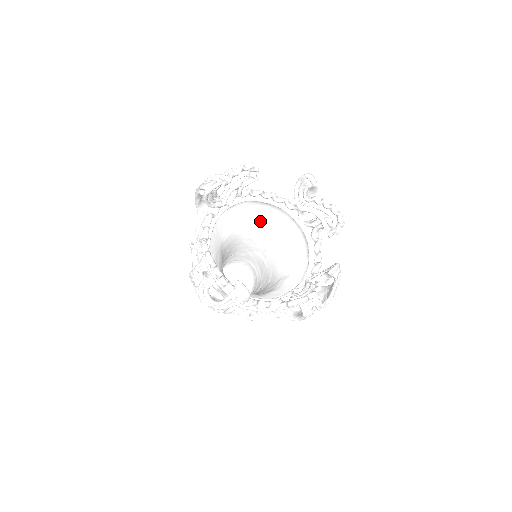
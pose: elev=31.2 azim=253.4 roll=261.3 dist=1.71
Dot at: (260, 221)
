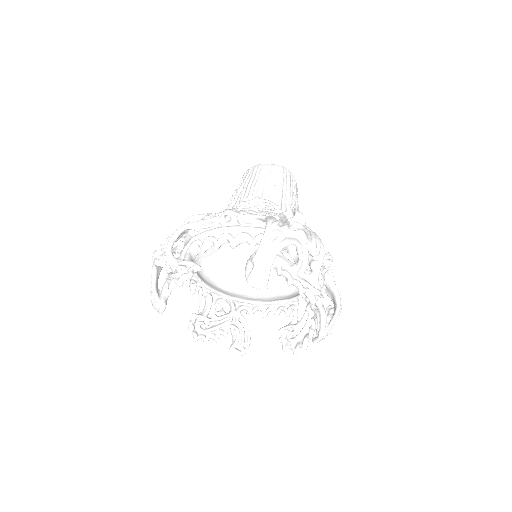
Dot at: occluded
